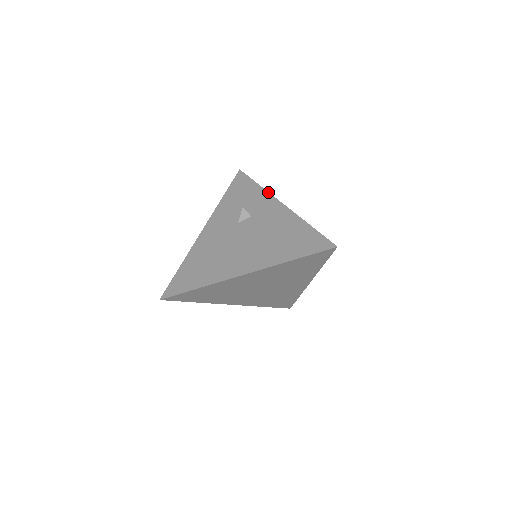
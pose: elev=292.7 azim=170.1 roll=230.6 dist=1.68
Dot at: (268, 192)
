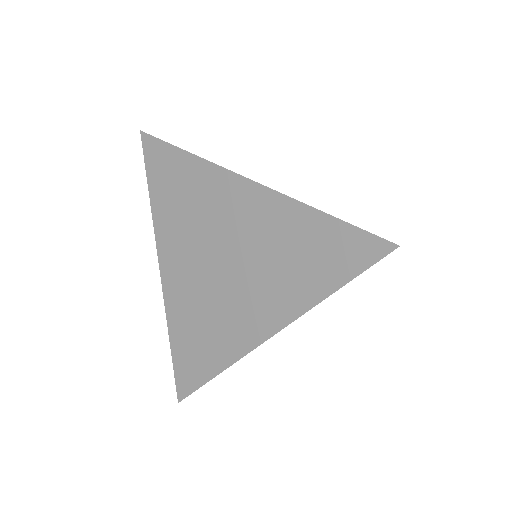
Dot at: occluded
